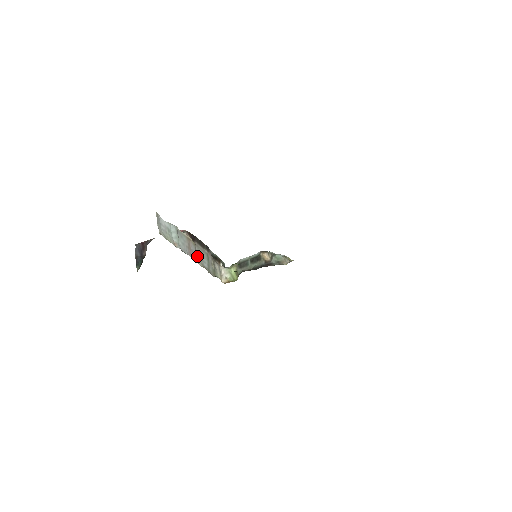
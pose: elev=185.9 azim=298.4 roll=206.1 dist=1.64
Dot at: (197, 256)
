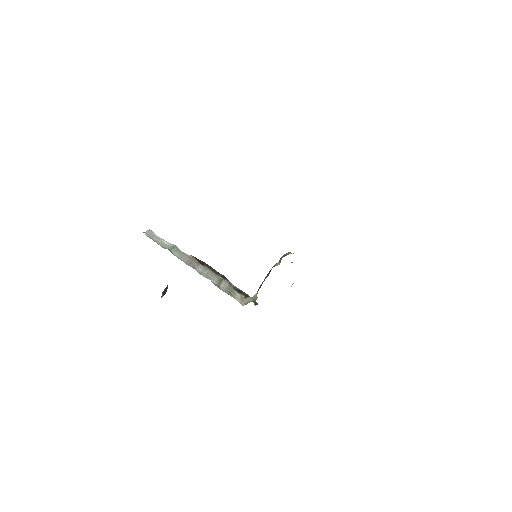
Dot at: (201, 271)
